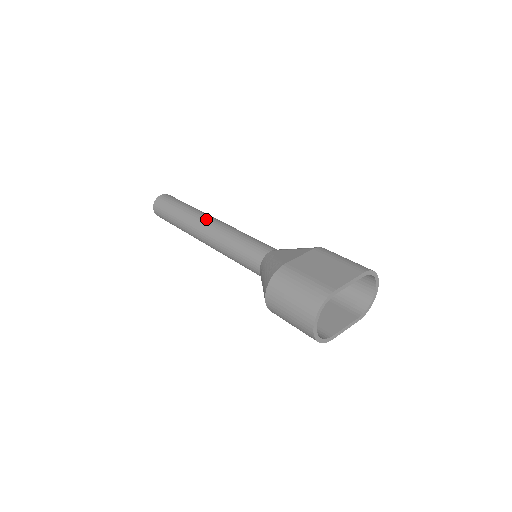
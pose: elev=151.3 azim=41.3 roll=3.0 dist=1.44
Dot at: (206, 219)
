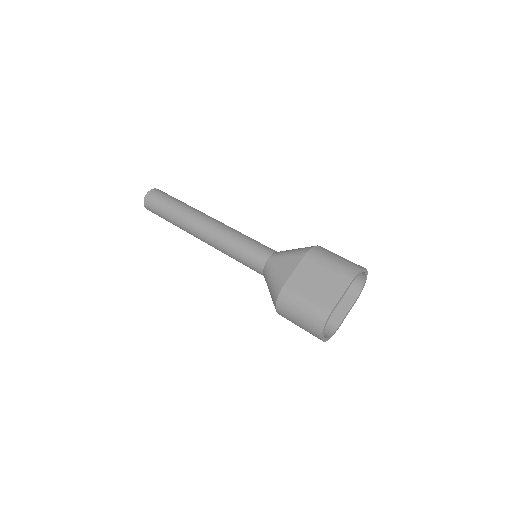
Dot at: (199, 224)
